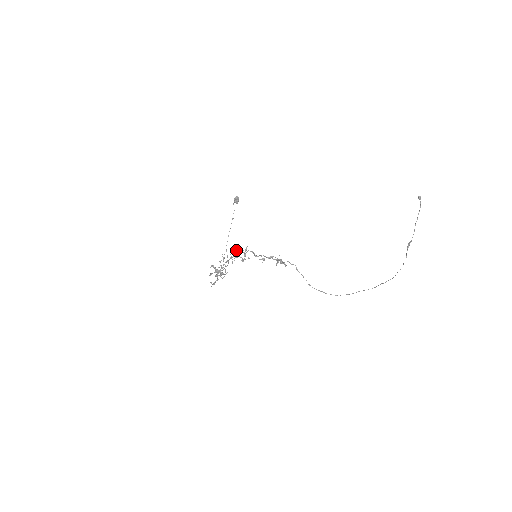
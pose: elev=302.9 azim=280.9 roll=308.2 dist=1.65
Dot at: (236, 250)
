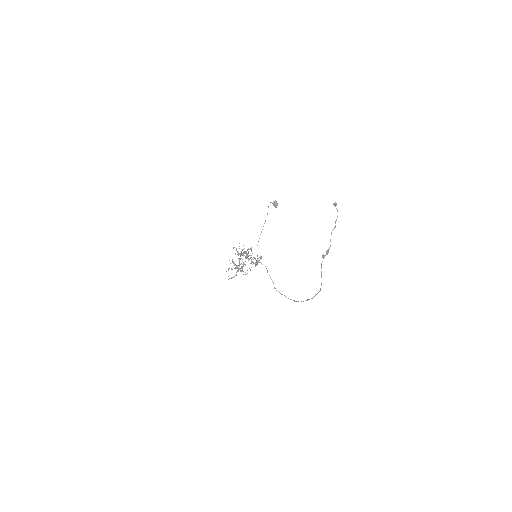
Dot at: occluded
